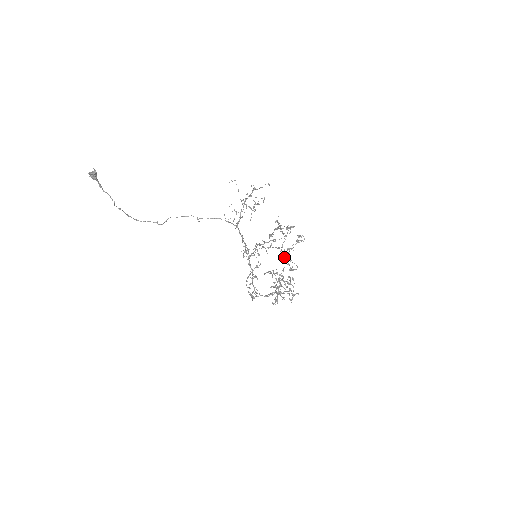
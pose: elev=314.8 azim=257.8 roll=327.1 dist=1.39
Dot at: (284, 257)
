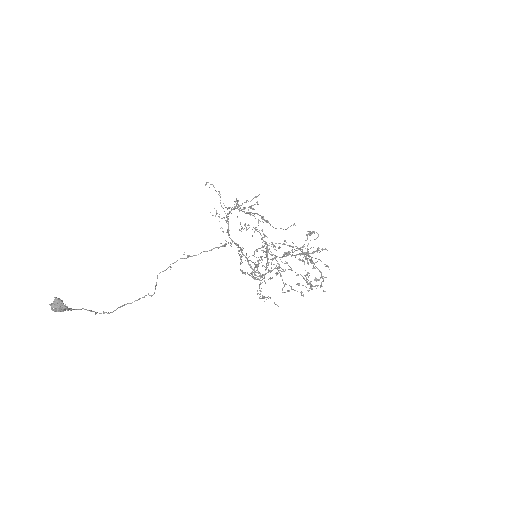
Dot at: (292, 252)
